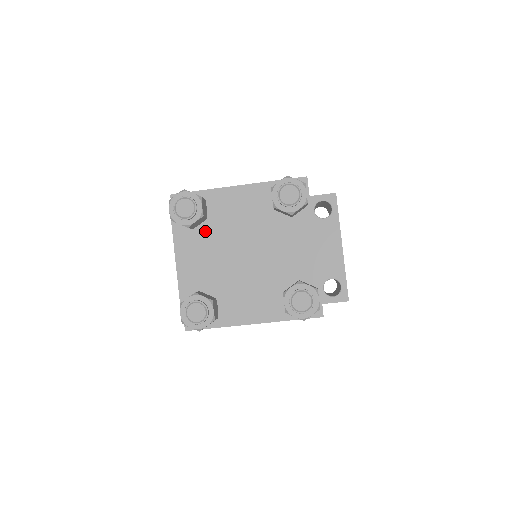
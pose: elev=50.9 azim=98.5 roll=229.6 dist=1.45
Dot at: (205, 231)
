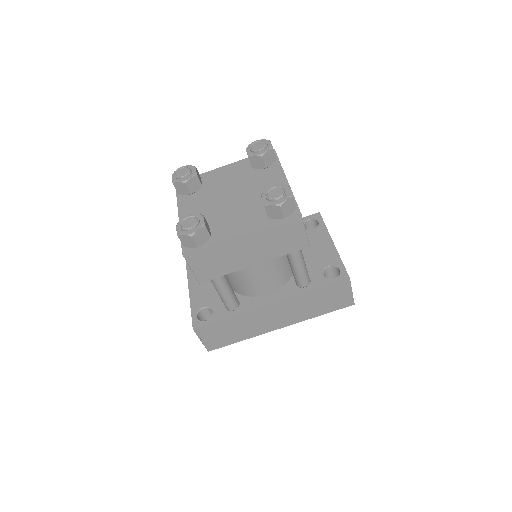
Dot at: (200, 193)
